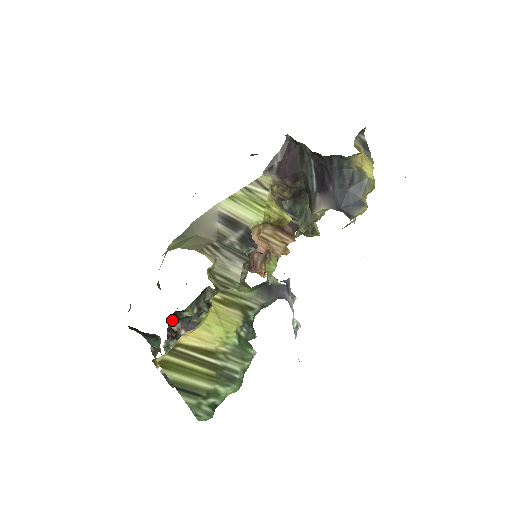
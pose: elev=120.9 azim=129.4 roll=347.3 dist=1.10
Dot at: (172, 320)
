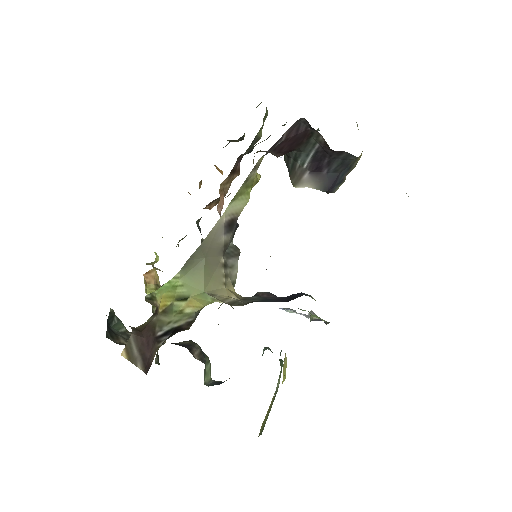
Dot at: occluded
